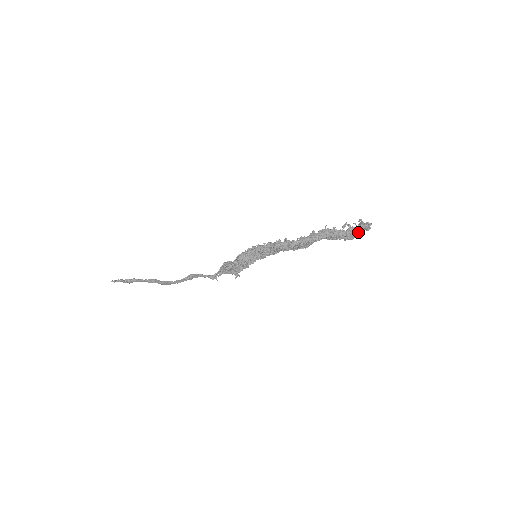
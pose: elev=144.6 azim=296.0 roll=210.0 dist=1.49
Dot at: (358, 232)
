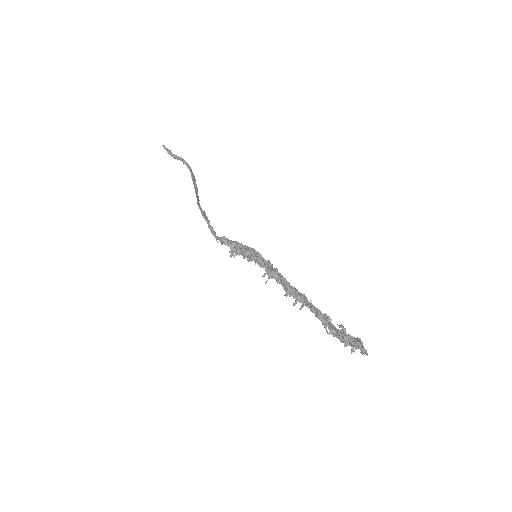
Dot at: (350, 344)
